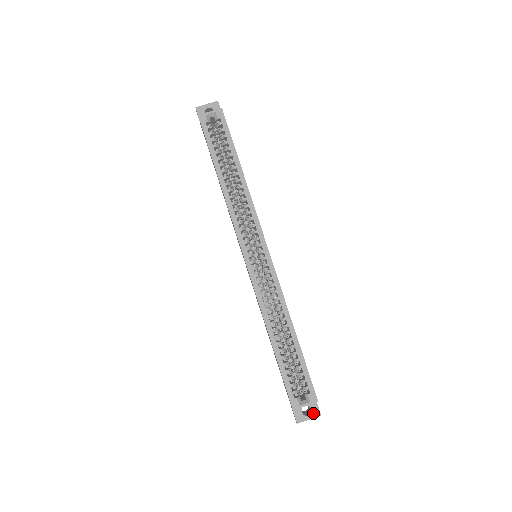
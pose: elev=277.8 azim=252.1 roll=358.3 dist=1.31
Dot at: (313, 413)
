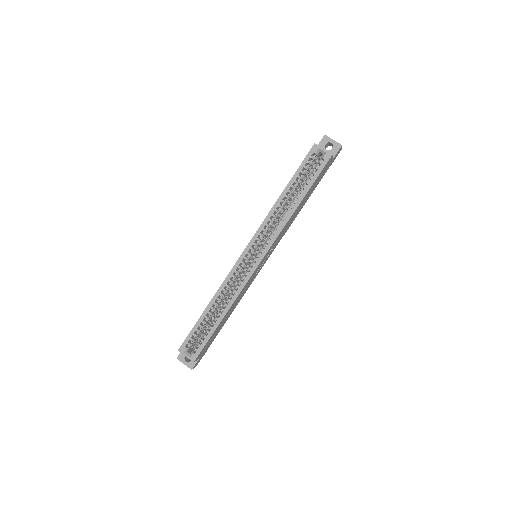
Dot at: (190, 364)
